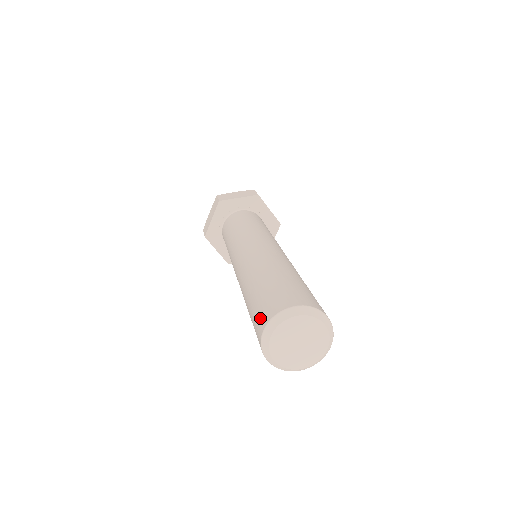
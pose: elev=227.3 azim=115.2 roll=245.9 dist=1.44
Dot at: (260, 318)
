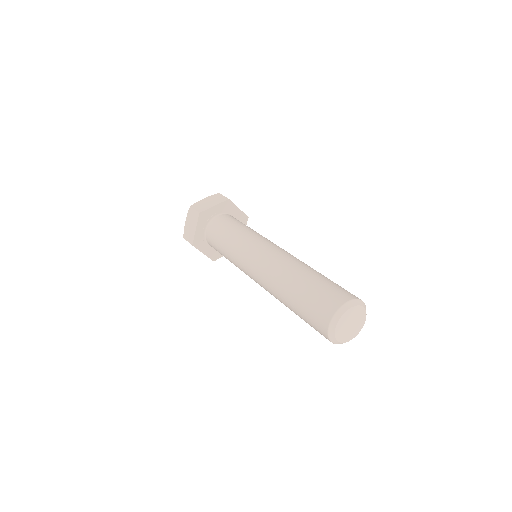
Dot at: (320, 316)
